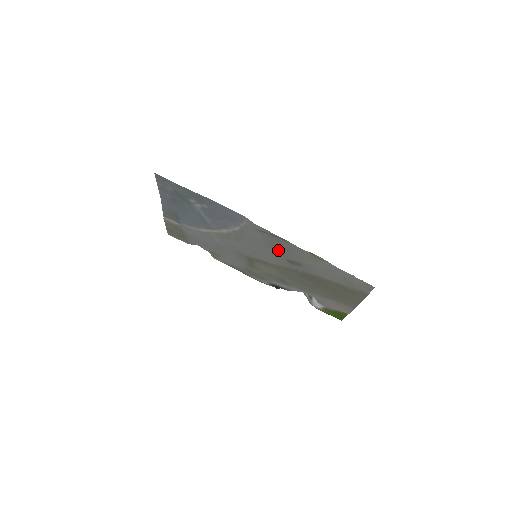
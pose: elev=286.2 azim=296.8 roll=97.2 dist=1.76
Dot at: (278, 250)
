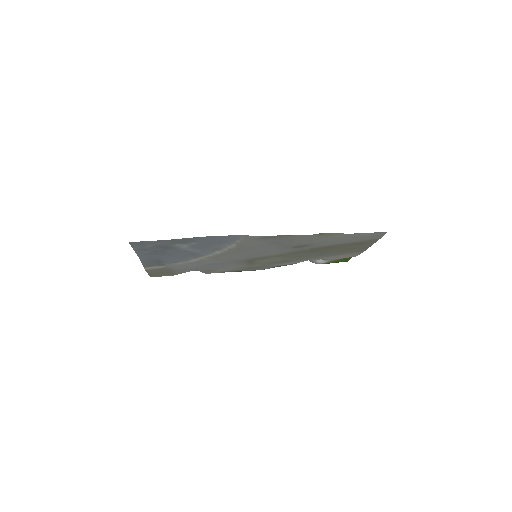
Dot at: (281, 244)
